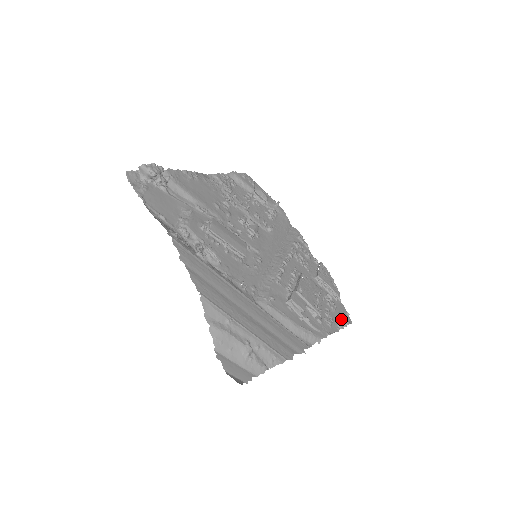
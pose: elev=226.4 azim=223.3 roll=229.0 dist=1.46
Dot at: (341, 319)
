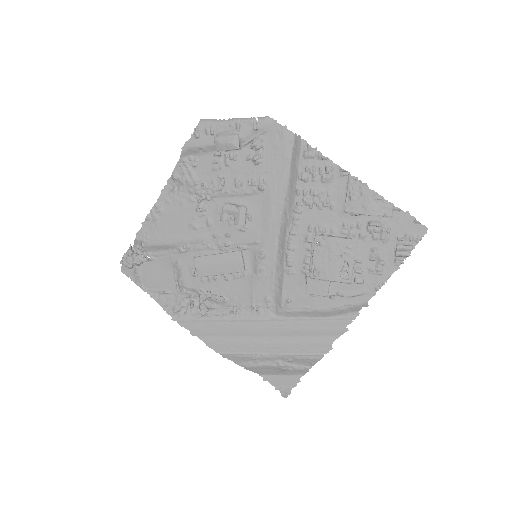
Dot at: (399, 249)
